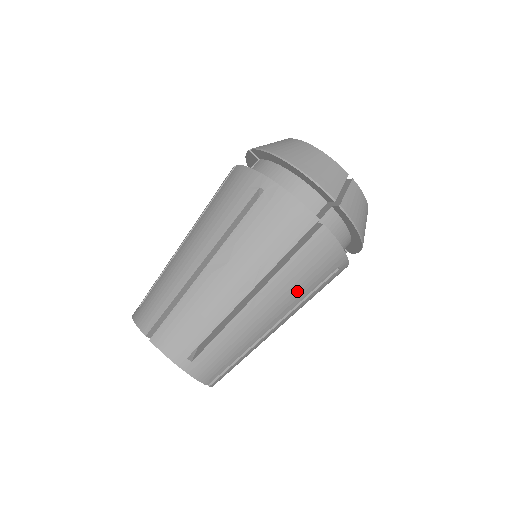
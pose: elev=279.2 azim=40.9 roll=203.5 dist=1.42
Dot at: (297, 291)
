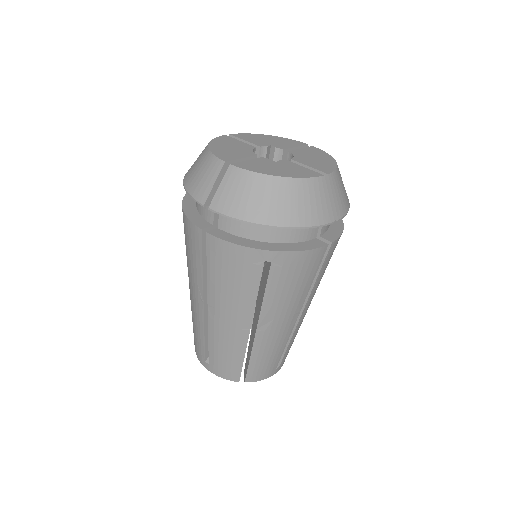
Dot at: occluded
